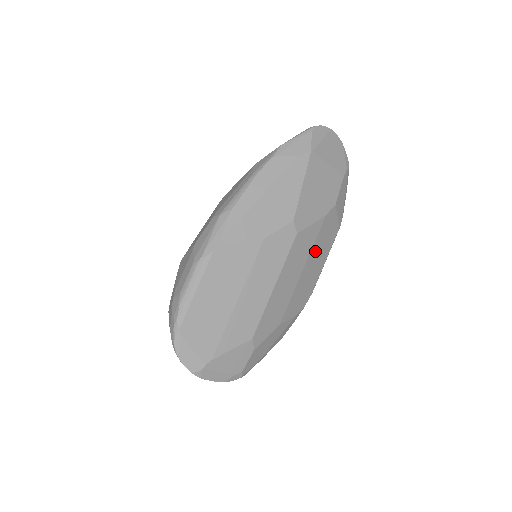
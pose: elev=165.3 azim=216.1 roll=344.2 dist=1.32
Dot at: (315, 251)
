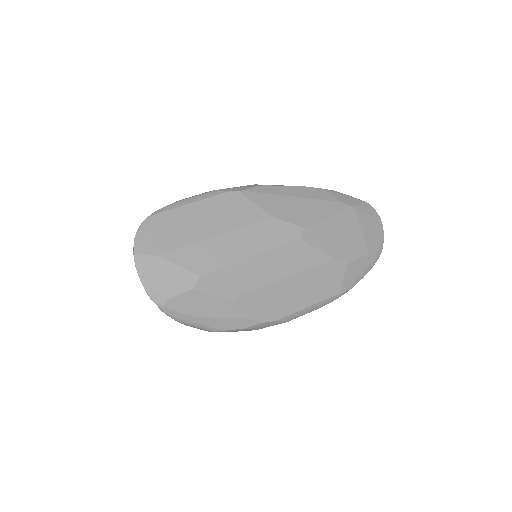
Dot at: (305, 279)
